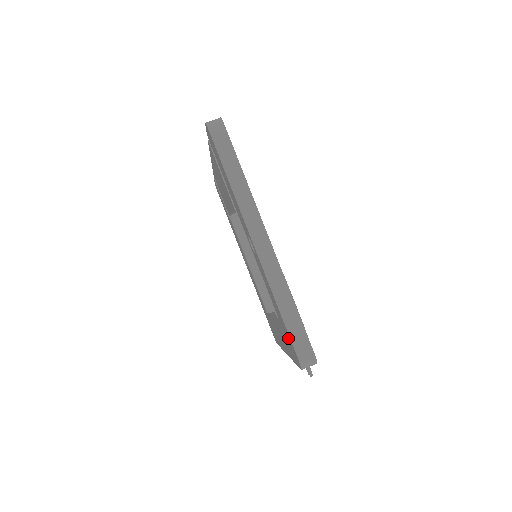
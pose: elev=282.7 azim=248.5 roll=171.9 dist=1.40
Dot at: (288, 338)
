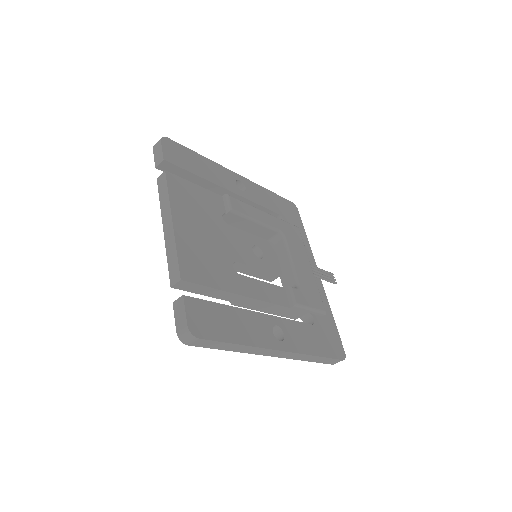
Dot at: occluded
